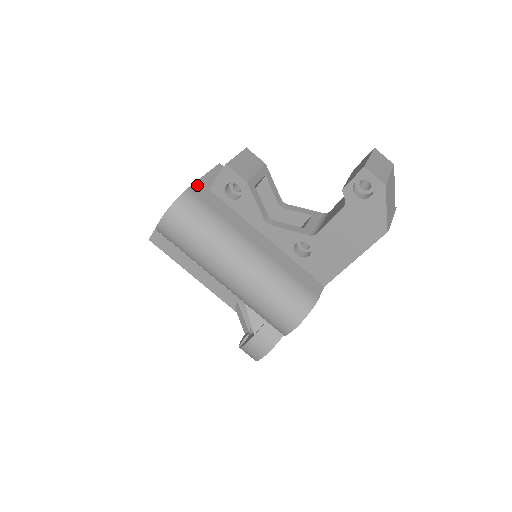
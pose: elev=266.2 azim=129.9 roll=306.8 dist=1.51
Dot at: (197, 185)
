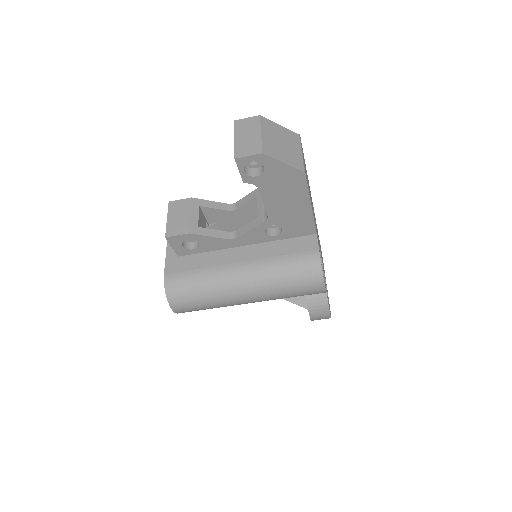
Dot at: (168, 263)
